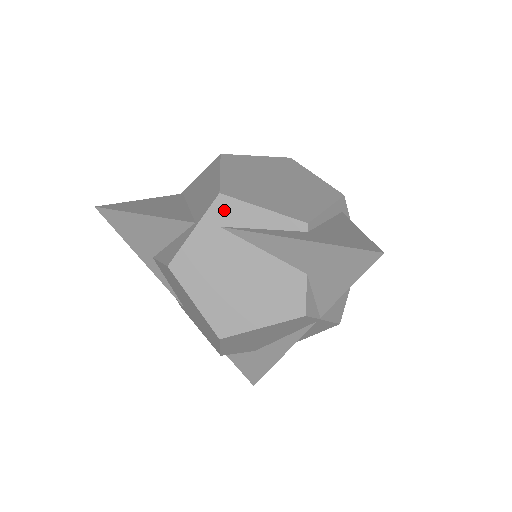
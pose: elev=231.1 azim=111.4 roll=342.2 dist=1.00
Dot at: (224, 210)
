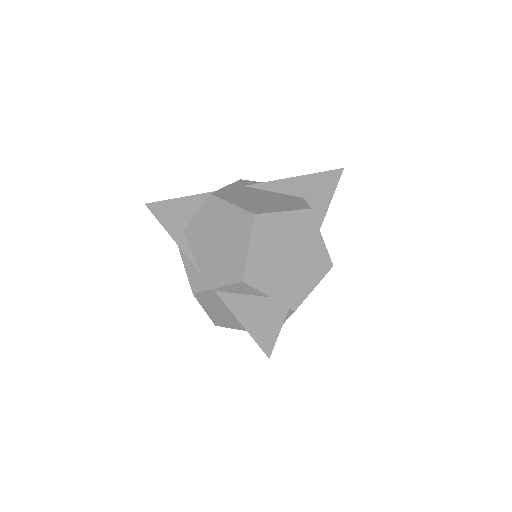
Dot at: (245, 183)
